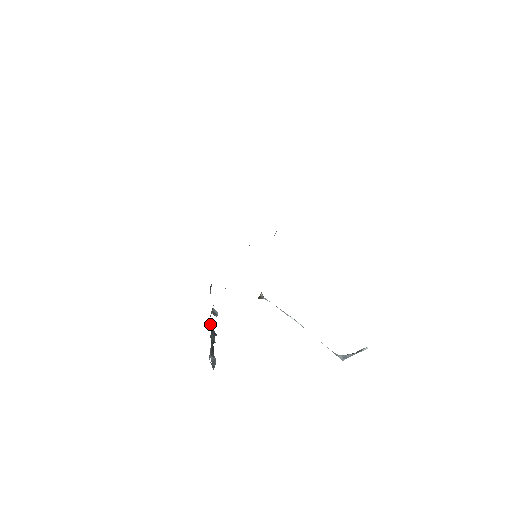
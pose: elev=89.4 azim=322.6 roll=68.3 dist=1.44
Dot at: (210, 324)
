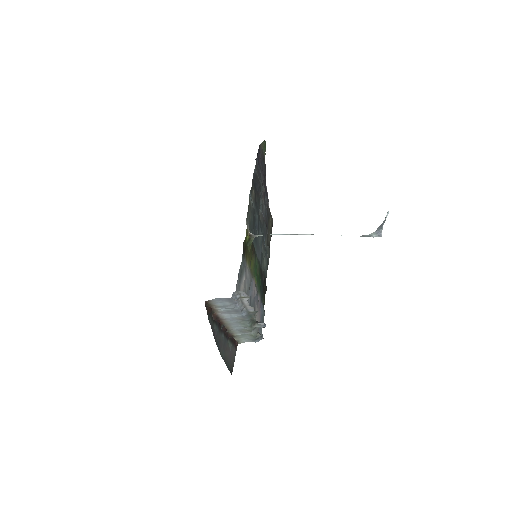
Dot at: occluded
